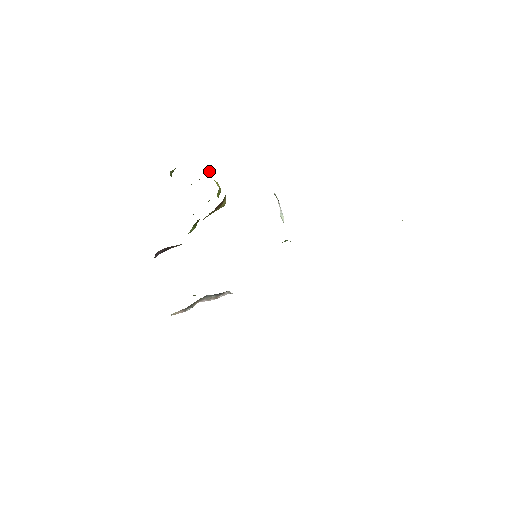
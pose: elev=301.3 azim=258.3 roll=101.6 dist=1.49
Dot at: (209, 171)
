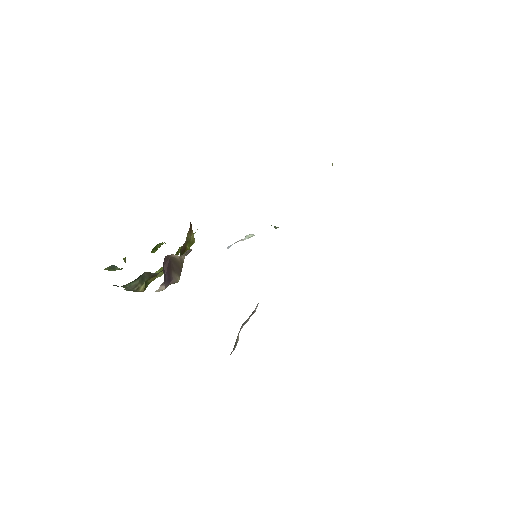
Dot at: occluded
